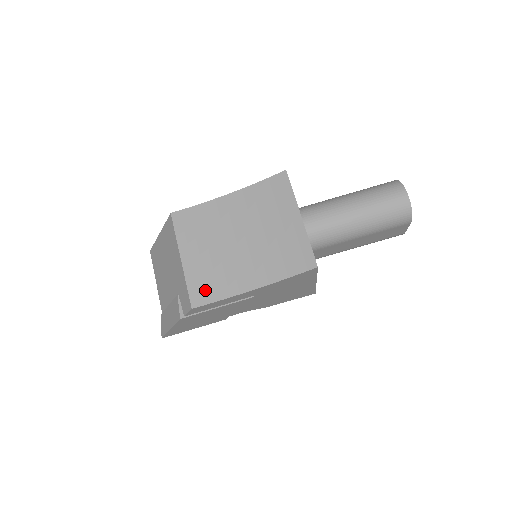
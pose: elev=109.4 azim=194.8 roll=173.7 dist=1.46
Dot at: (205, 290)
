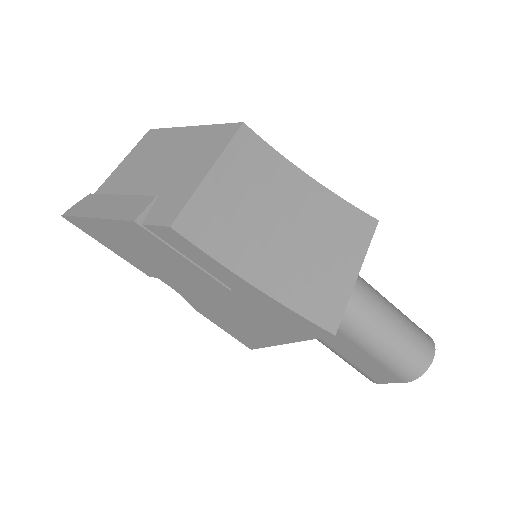
Dot at: (203, 226)
